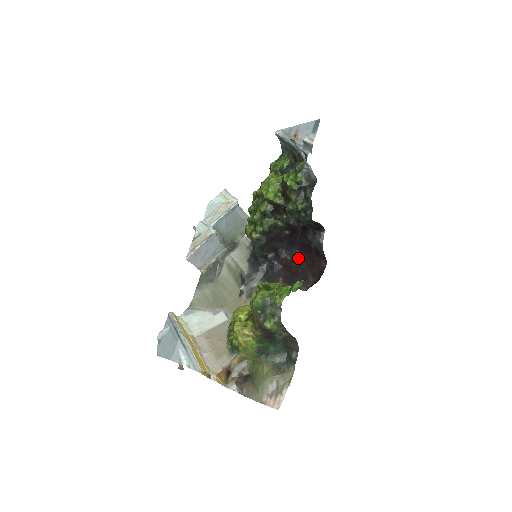
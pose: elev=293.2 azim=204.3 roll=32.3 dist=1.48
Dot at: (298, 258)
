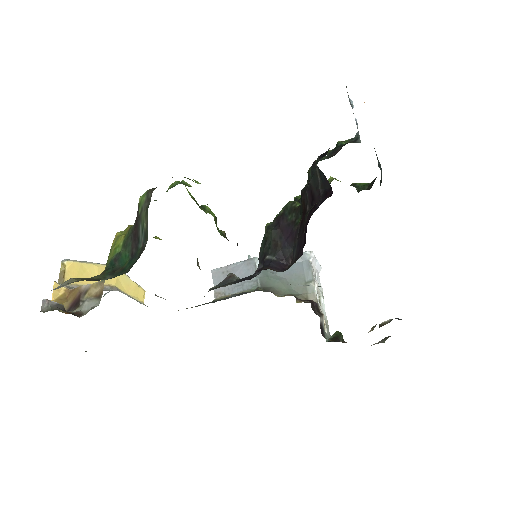
Dot at: occluded
